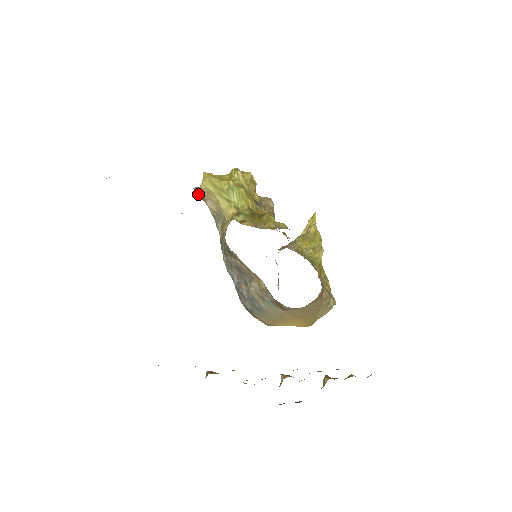
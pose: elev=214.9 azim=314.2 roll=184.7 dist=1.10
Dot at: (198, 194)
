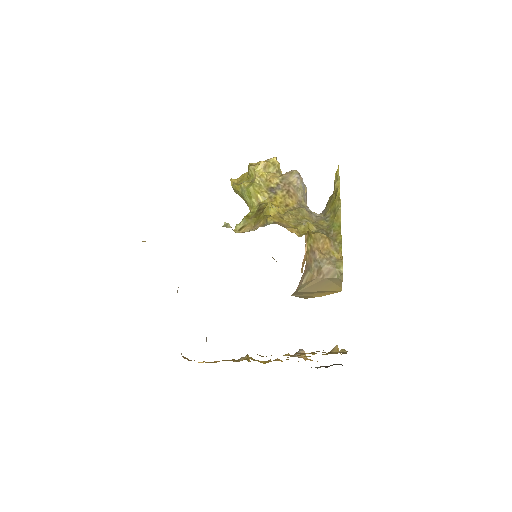
Dot at: occluded
